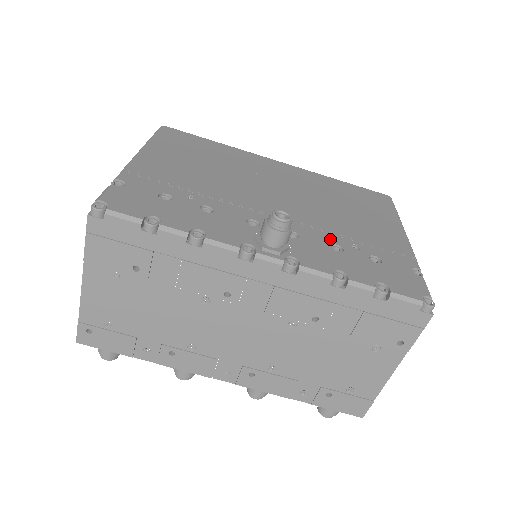
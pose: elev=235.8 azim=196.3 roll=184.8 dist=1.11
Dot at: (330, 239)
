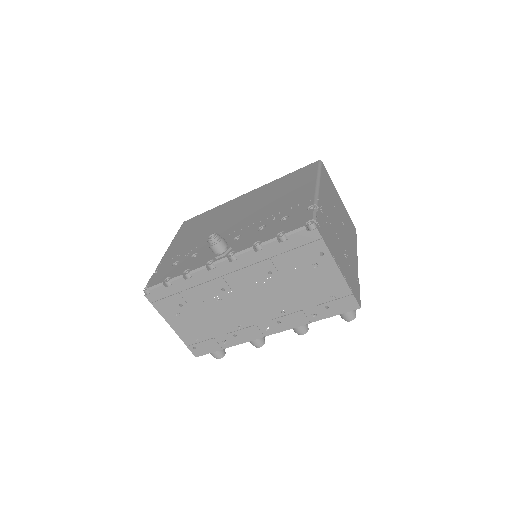
Dot at: (260, 225)
